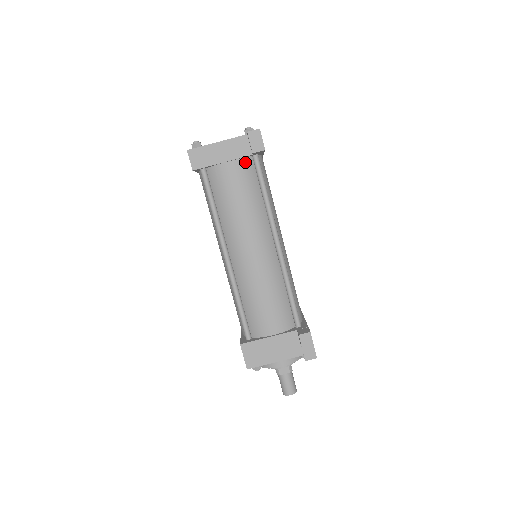
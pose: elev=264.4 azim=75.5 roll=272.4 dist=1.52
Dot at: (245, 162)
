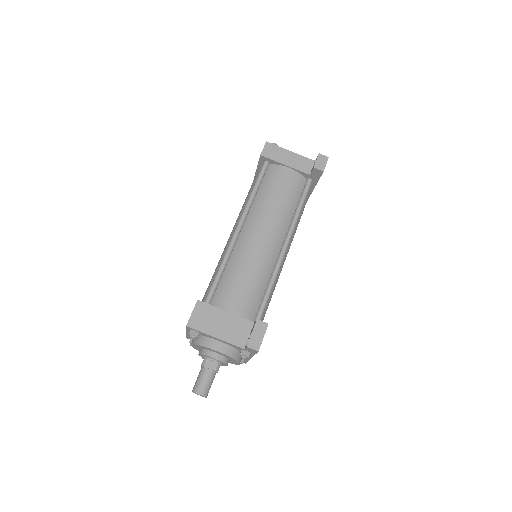
Dot at: (300, 178)
